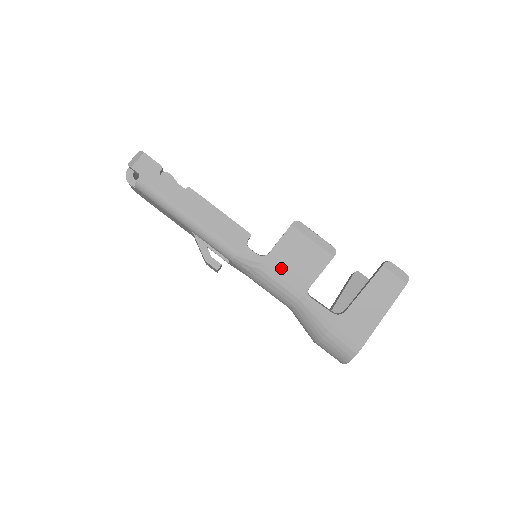
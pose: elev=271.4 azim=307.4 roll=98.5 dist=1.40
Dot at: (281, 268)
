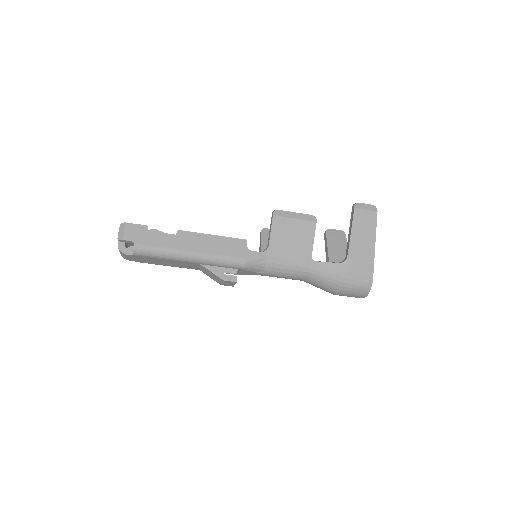
Dot at: (283, 252)
